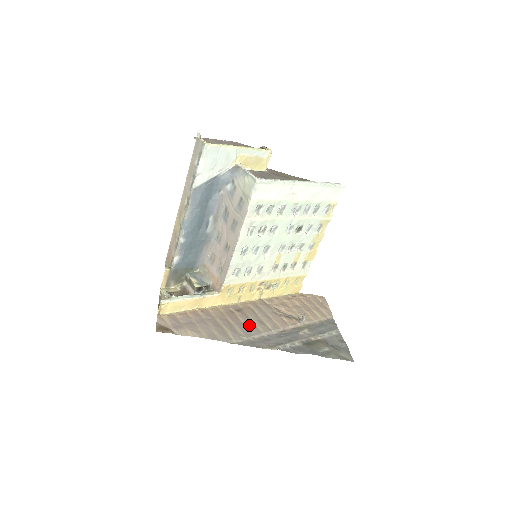
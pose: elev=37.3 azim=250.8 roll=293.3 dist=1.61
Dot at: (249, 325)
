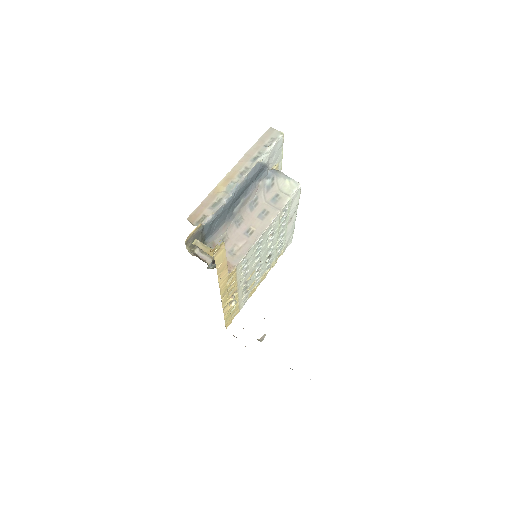
Dot at: occluded
